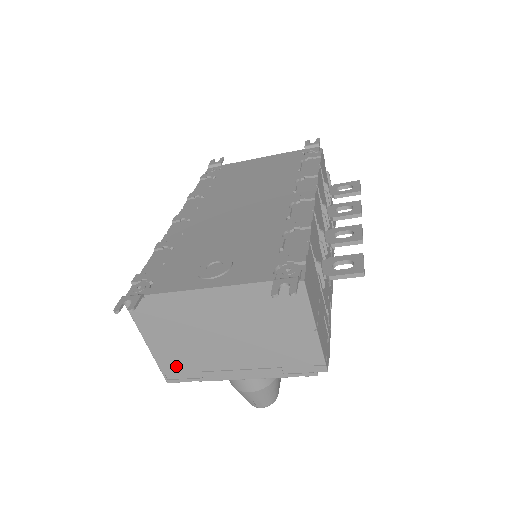
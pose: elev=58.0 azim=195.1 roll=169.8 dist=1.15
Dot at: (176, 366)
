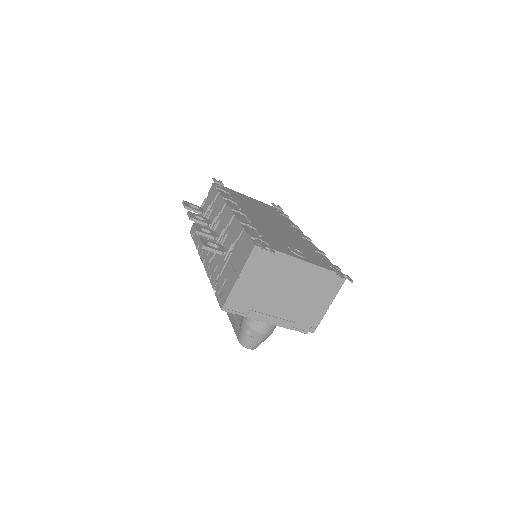
Dot at: (240, 300)
